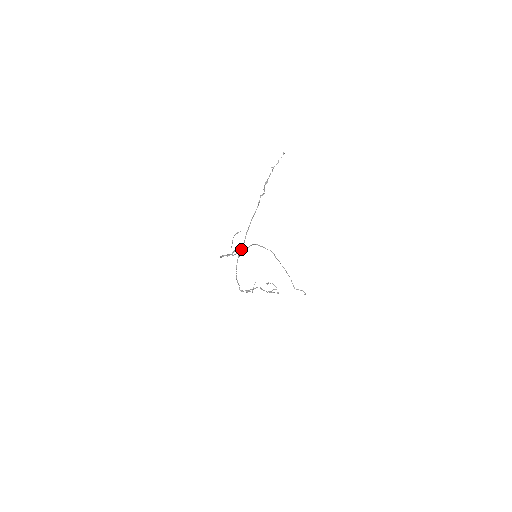
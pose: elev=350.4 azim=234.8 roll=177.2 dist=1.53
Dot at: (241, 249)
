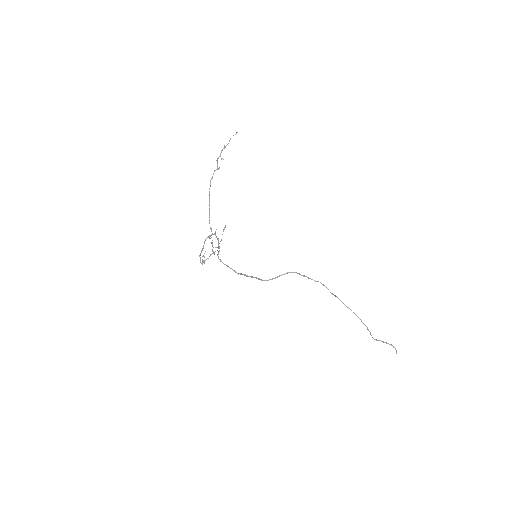
Dot at: (211, 229)
